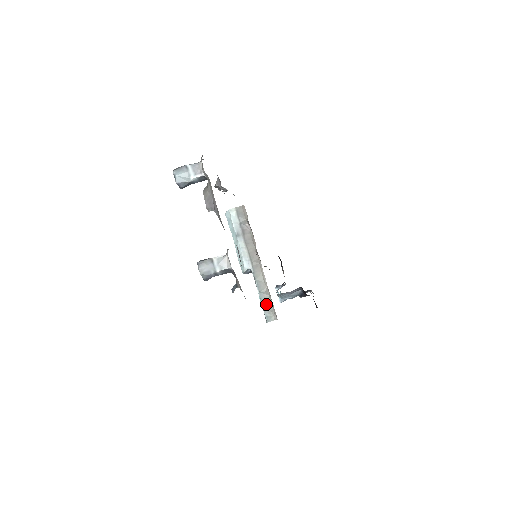
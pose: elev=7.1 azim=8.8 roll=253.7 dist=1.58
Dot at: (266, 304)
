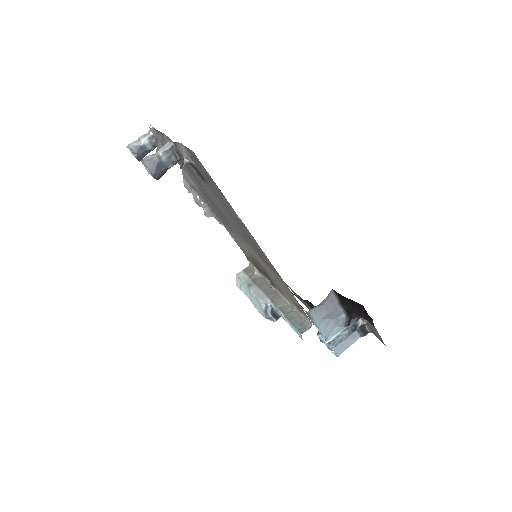
Dot at: (294, 319)
